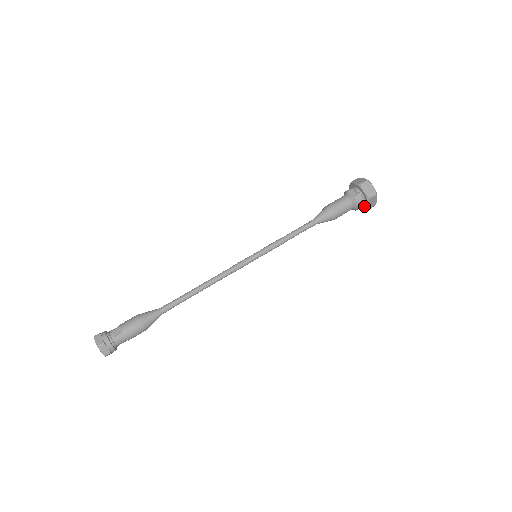
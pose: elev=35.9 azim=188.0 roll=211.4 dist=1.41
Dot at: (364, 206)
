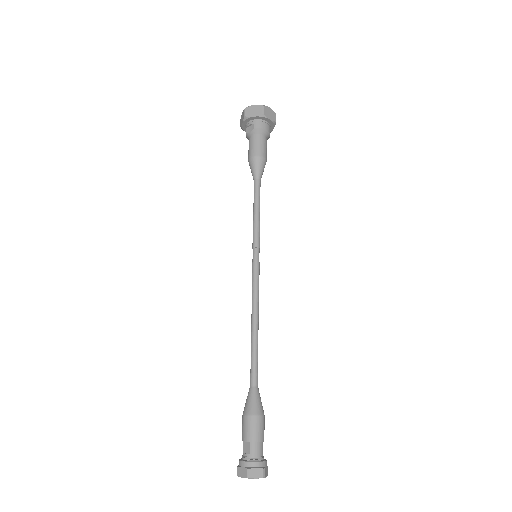
Dot at: (270, 125)
